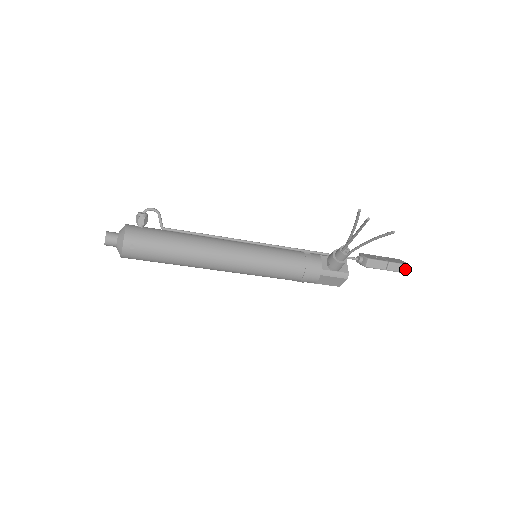
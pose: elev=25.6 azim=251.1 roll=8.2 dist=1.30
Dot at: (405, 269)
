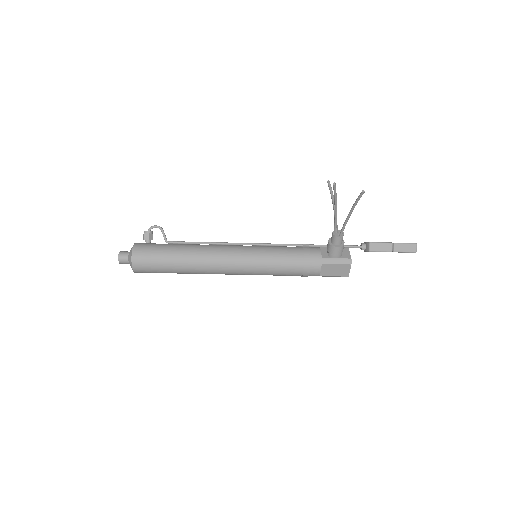
Dot at: (414, 248)
